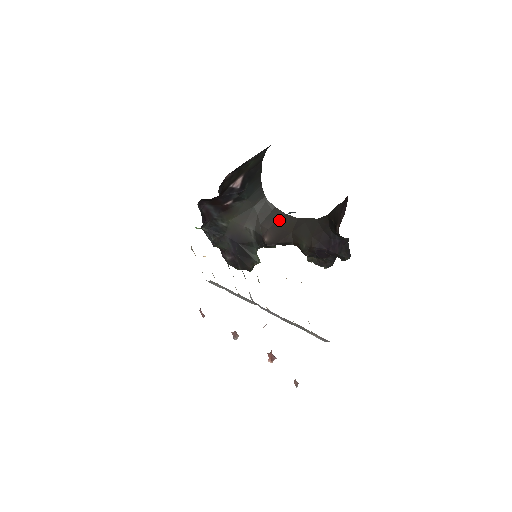
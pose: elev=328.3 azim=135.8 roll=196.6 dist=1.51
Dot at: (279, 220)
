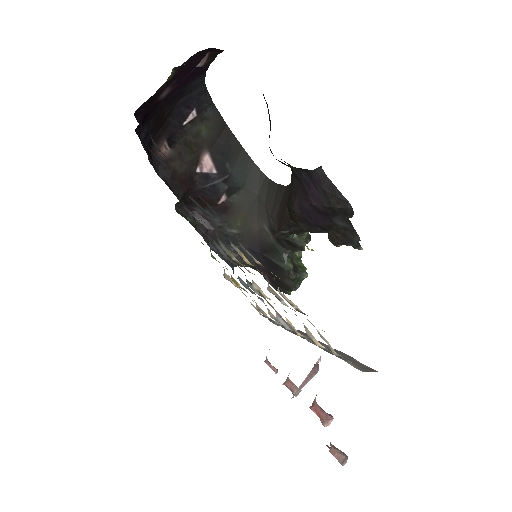
Dot at: (282, 199)
